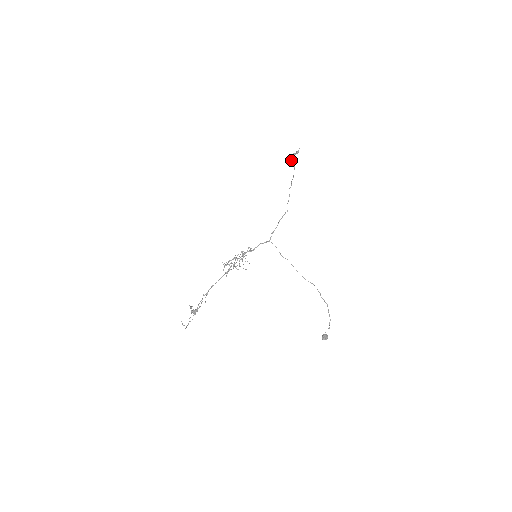
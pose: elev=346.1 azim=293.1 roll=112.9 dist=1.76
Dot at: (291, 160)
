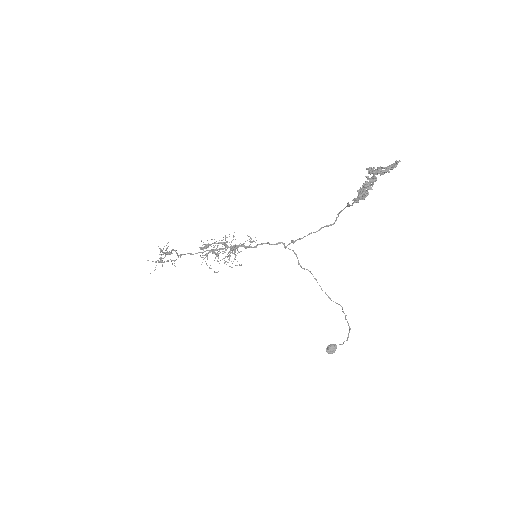
Dot at: (356, 198)
